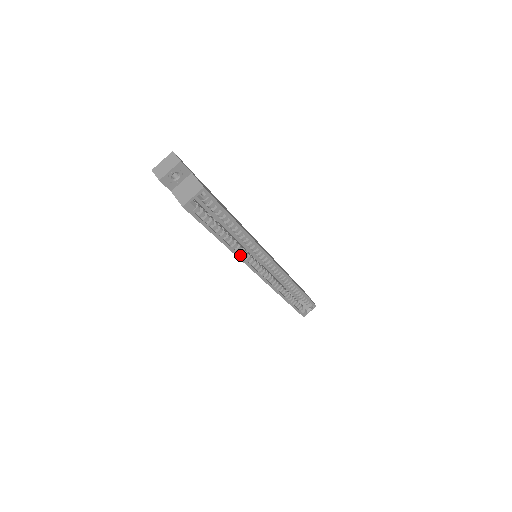
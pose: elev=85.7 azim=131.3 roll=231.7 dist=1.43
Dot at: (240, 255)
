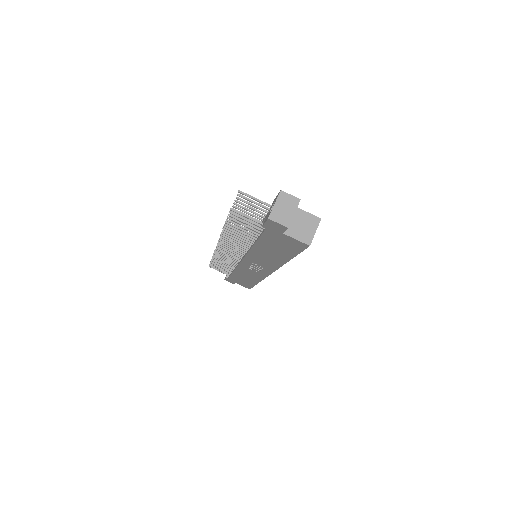
Dot at: occluded
